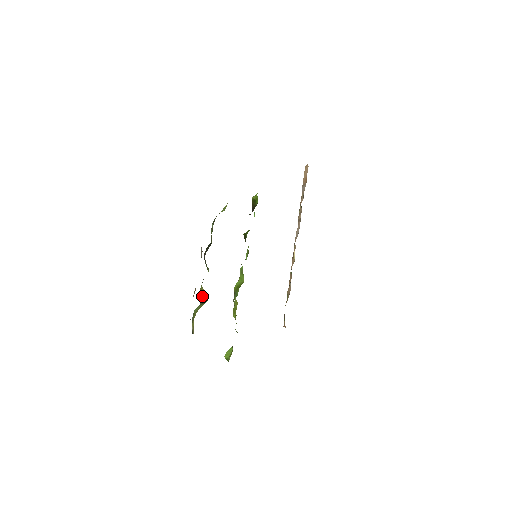
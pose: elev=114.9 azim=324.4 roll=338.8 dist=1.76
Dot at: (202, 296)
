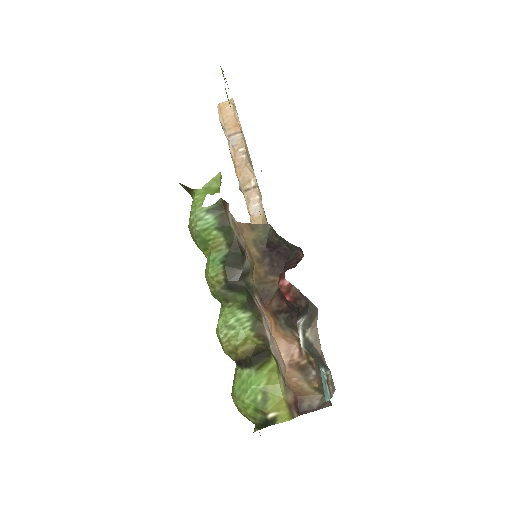
Dot at: (250, 354)
